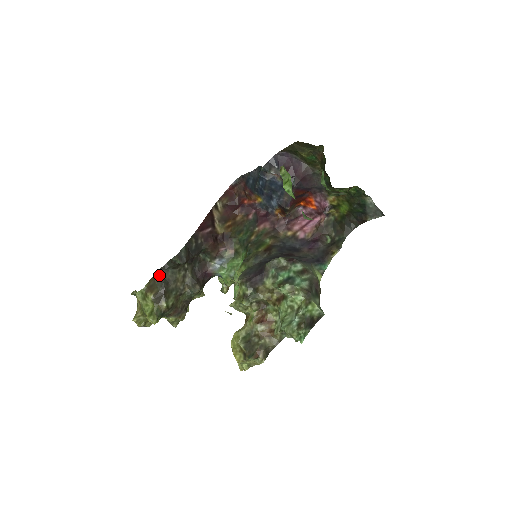
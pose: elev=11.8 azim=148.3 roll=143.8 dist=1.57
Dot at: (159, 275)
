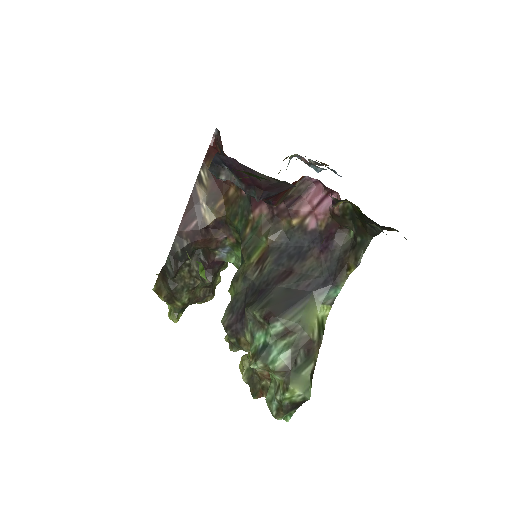
Dot at: (162, 276)
